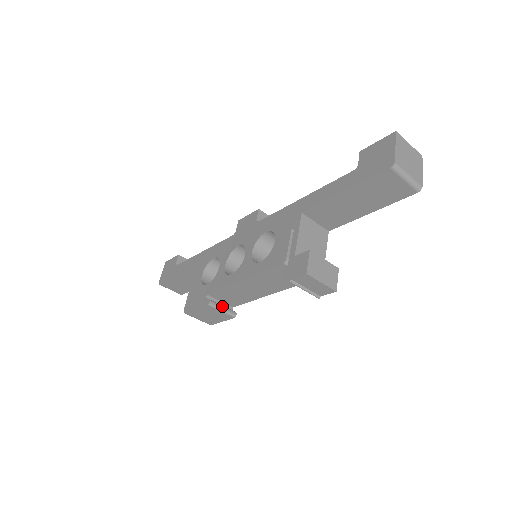
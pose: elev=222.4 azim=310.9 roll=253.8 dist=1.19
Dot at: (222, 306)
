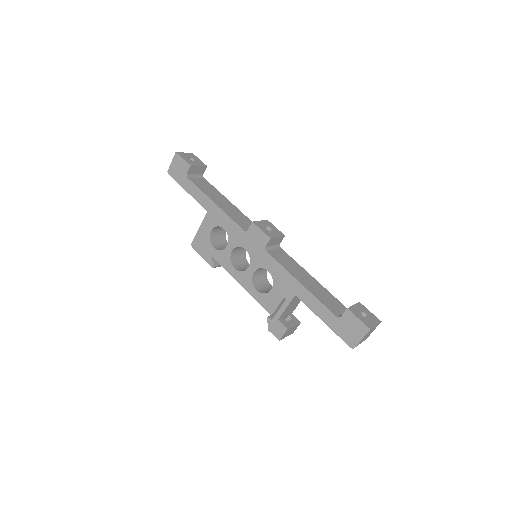
Dot at: occluded
